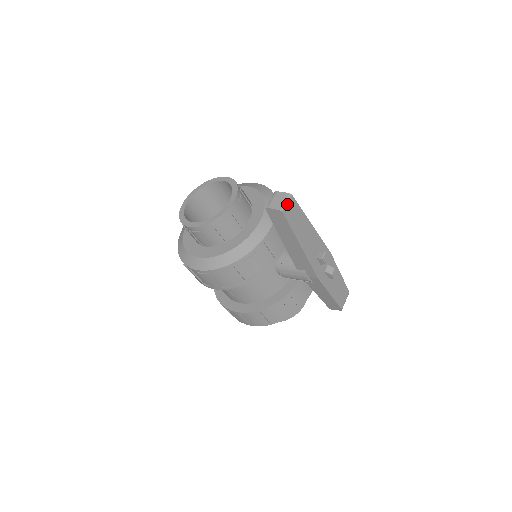
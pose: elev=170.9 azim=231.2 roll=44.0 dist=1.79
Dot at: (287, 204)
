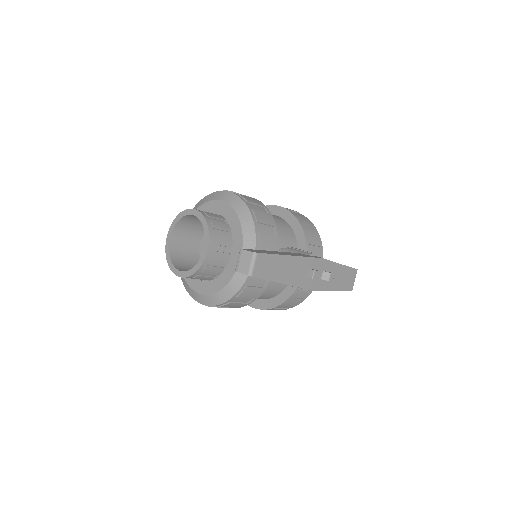
Dot at: (254, 265)
